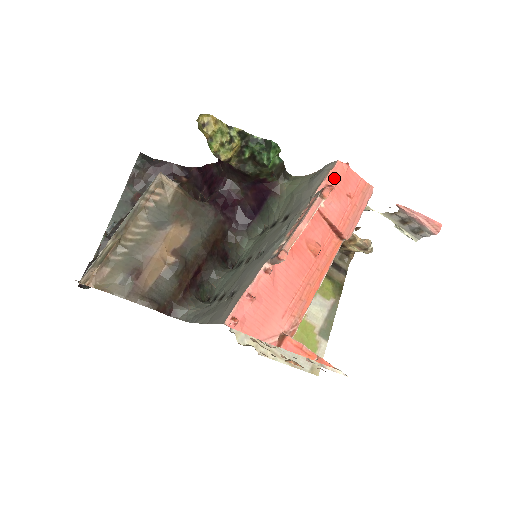
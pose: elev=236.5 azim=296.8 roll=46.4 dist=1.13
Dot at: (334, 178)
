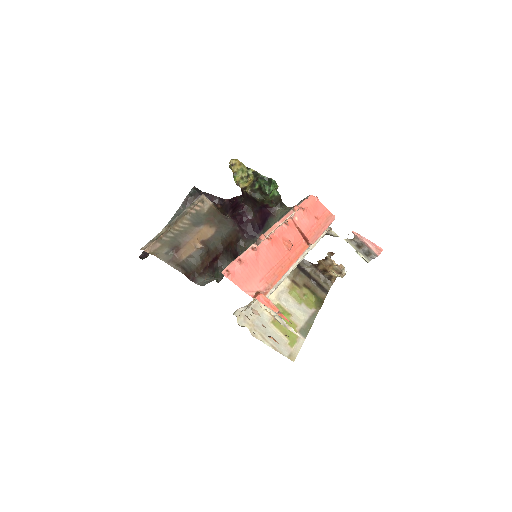
Dot at: (307, 204)
